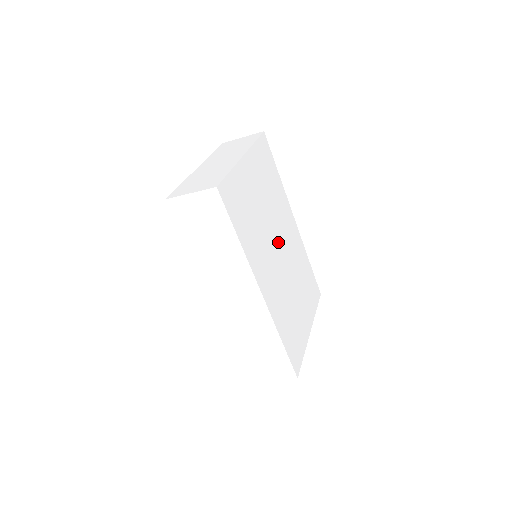
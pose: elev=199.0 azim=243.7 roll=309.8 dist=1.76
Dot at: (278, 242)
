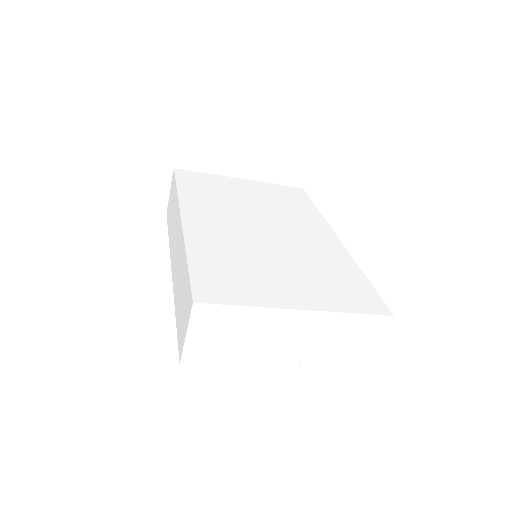
Dot at: (266, 224)
